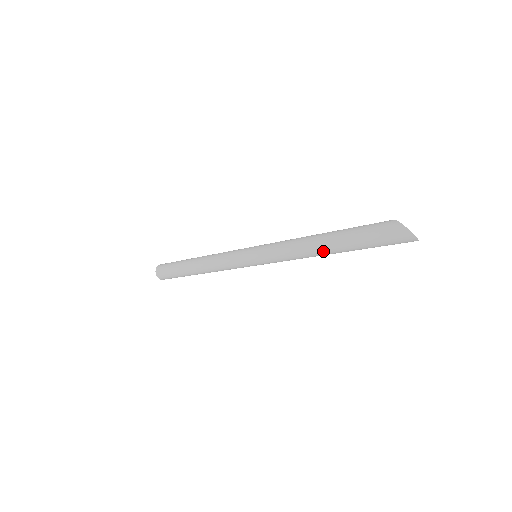
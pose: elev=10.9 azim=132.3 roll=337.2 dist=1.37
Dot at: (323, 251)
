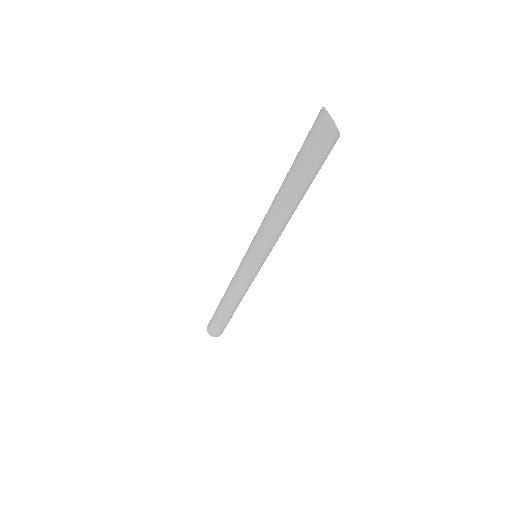
Dot at: (279, 195)
